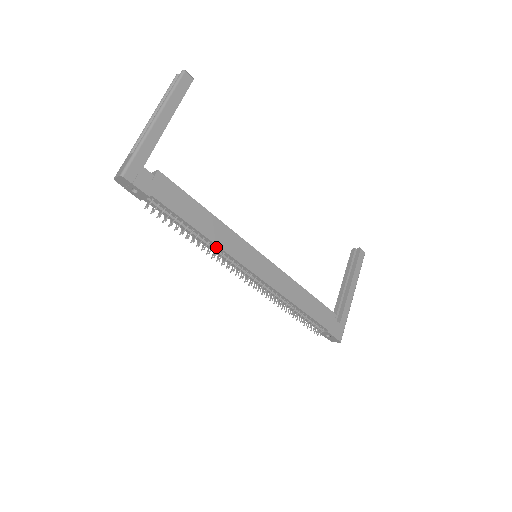
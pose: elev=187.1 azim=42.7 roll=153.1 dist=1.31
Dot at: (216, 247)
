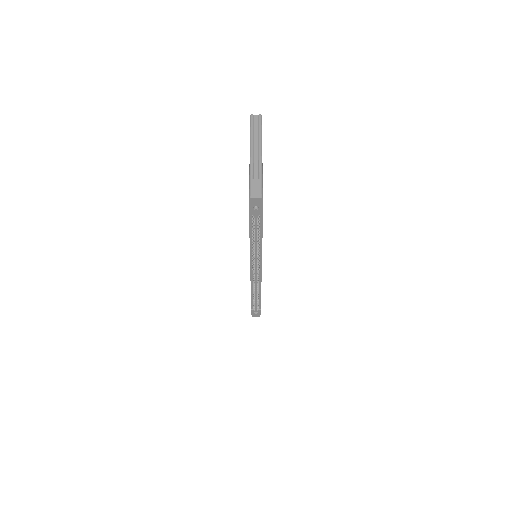
Dot at: (259, 250)
